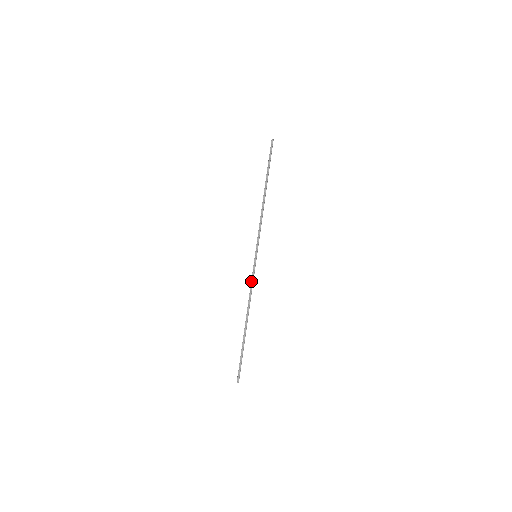
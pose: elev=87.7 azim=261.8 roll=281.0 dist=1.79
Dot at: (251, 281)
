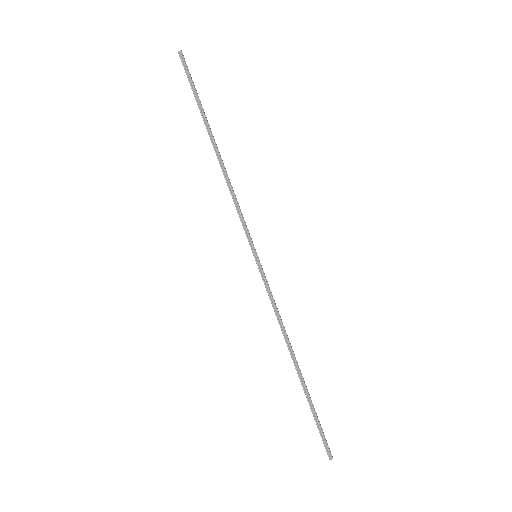
Dot at: occluded
